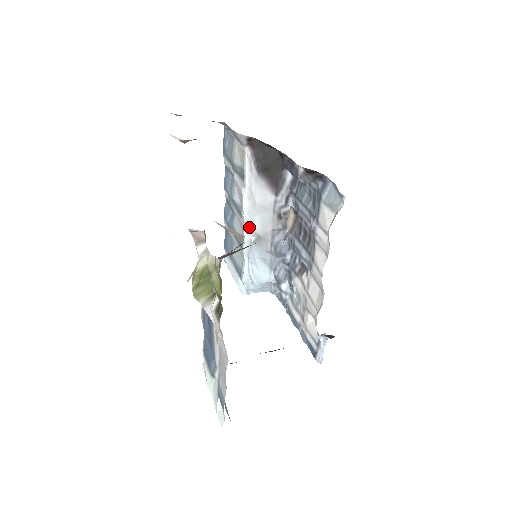
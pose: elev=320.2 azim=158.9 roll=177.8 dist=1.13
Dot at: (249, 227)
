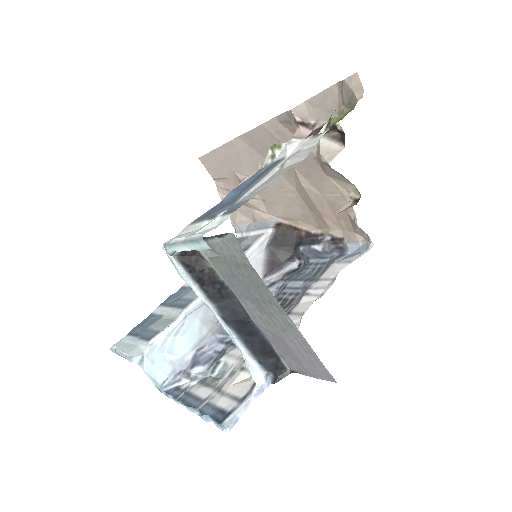
Dot at: occluded
